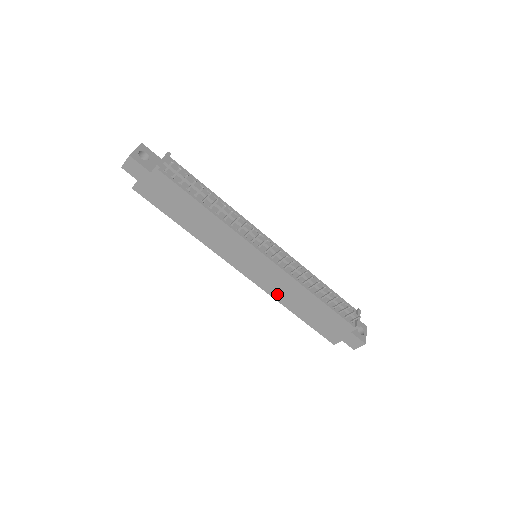
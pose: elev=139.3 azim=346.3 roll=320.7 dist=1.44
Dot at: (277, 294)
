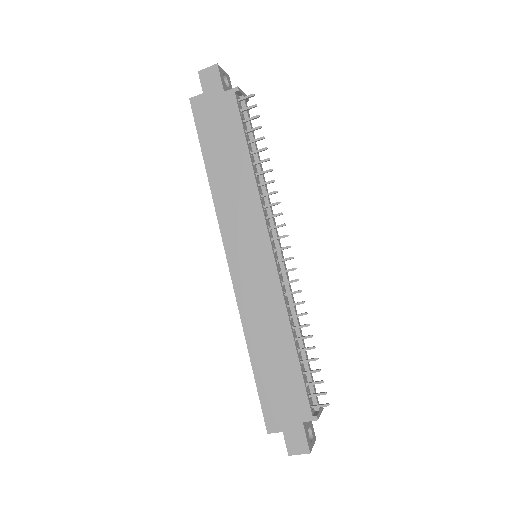
Dot at: (249, 314)
